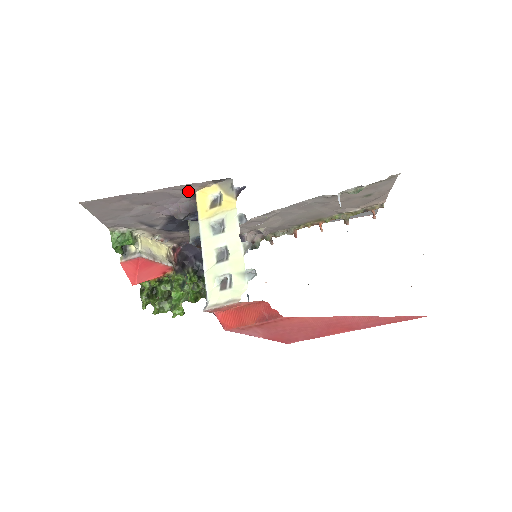
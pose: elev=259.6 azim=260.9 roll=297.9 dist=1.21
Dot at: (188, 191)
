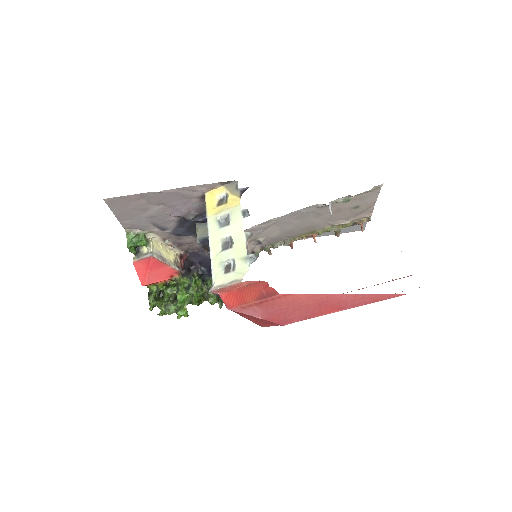
Dot at: (198, 192)
